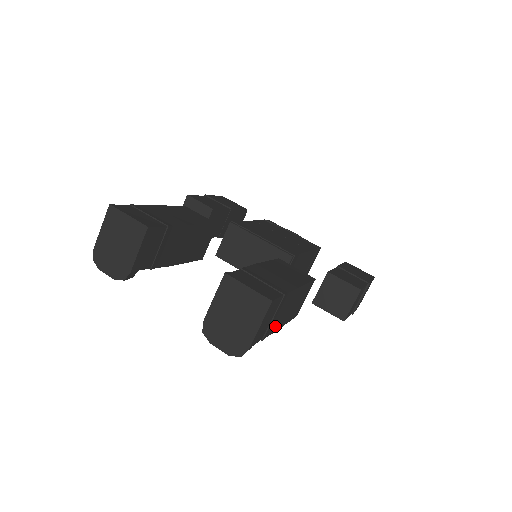
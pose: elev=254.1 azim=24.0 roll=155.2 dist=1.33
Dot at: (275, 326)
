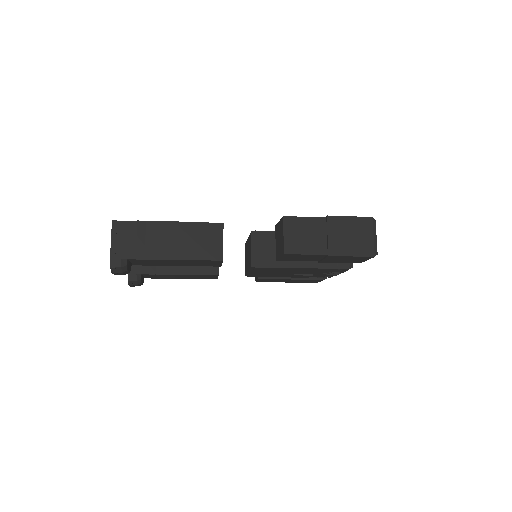
Dot at: (157, 253)
